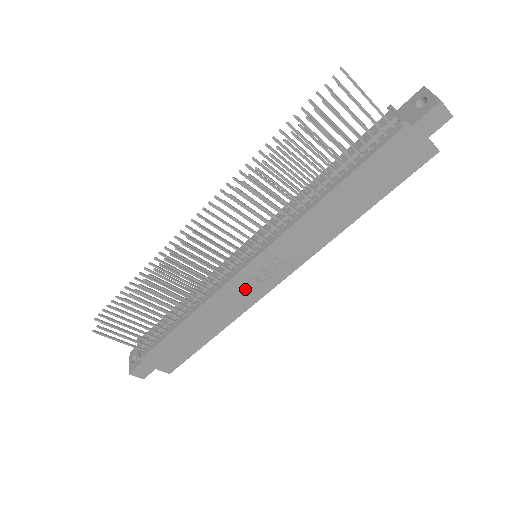
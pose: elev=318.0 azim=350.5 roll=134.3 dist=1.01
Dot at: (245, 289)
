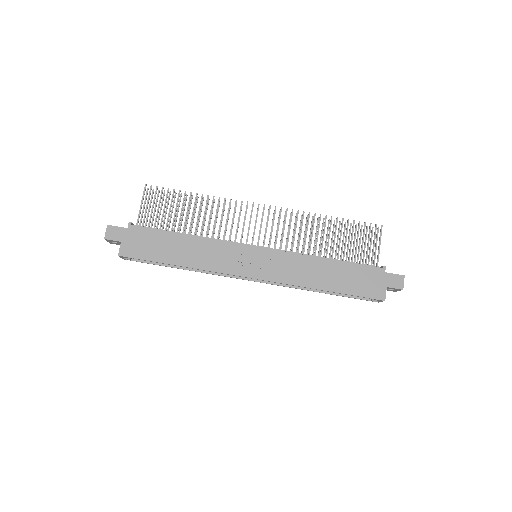
Dot at: (233, 258)
